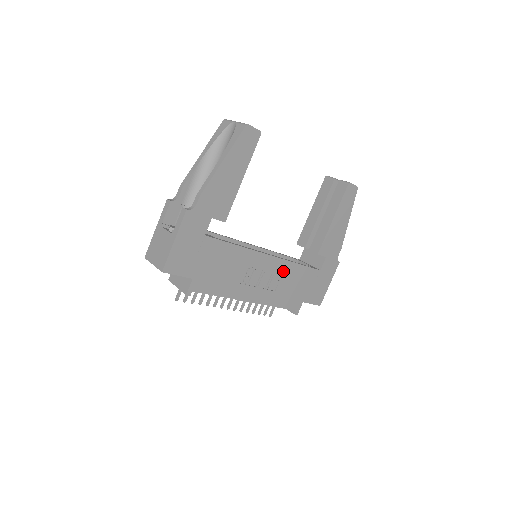
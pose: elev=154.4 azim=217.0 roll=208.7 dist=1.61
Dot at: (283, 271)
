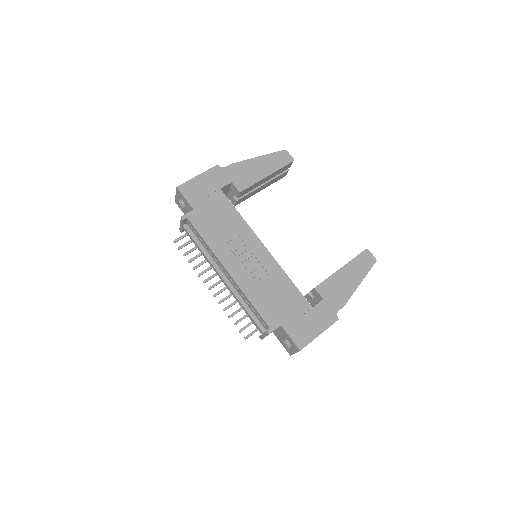
Dot at: (272, 272)
